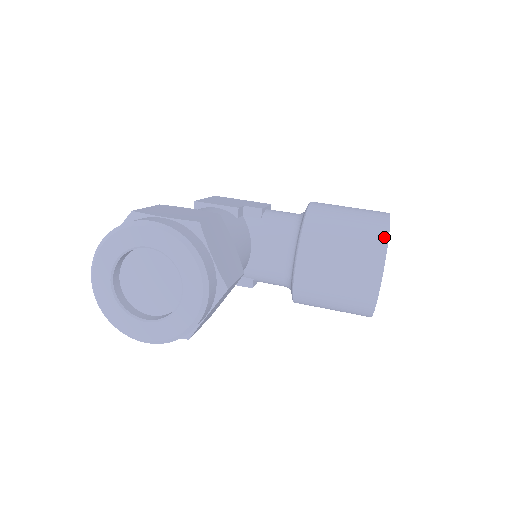
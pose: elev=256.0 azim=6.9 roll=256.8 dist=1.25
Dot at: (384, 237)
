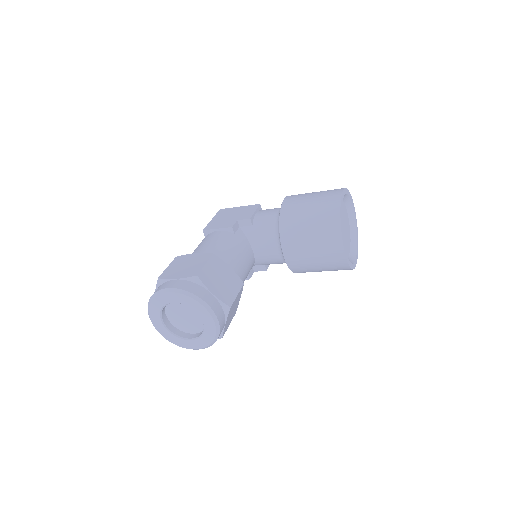
Dot at: (337, 219)
